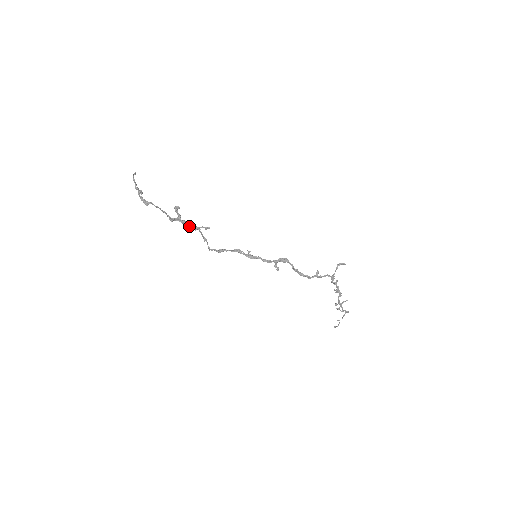
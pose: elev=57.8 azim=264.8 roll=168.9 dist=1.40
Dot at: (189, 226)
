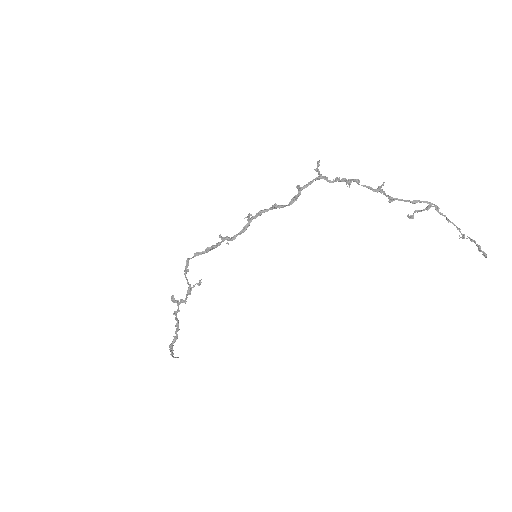
Dot at: (186, 297)
